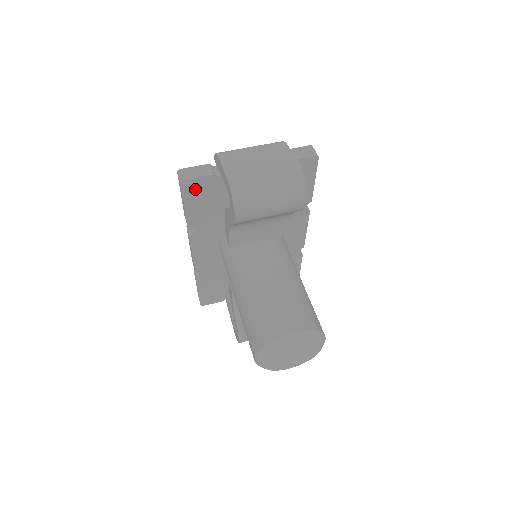
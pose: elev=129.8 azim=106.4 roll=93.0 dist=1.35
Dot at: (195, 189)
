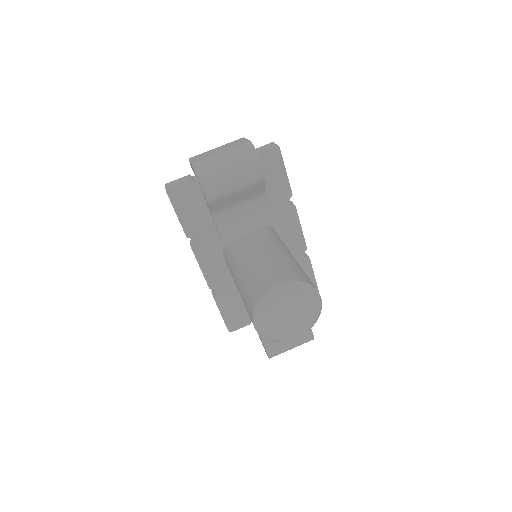
Dot at: (181, 196)
